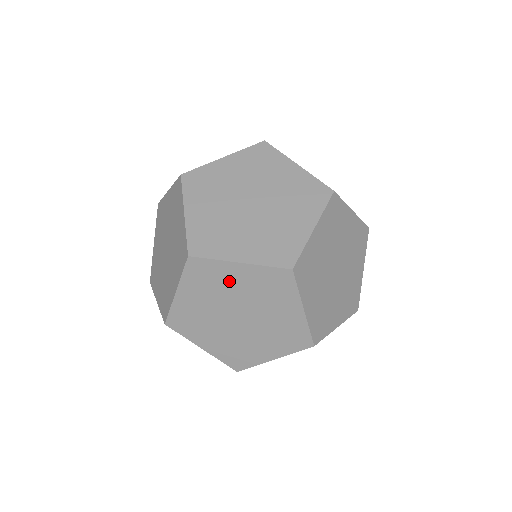
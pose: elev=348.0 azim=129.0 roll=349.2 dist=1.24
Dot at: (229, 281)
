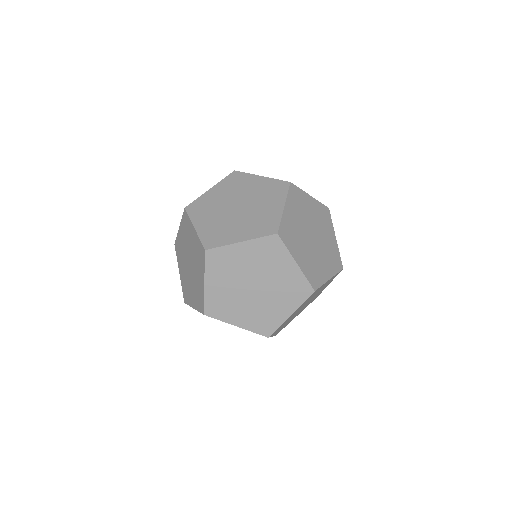
Dot at: occluded
